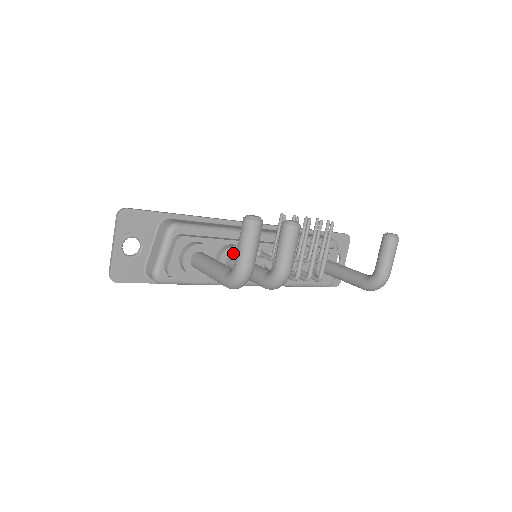
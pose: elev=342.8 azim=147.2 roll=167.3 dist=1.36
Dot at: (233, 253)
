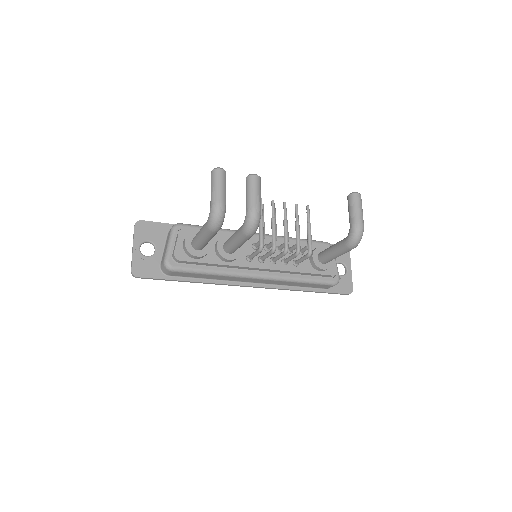
Dot at: occluded
